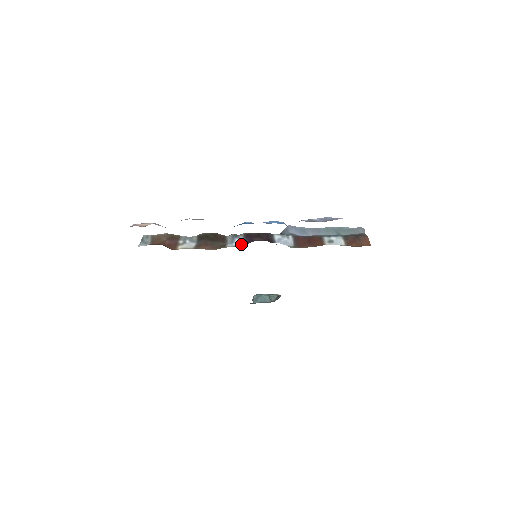
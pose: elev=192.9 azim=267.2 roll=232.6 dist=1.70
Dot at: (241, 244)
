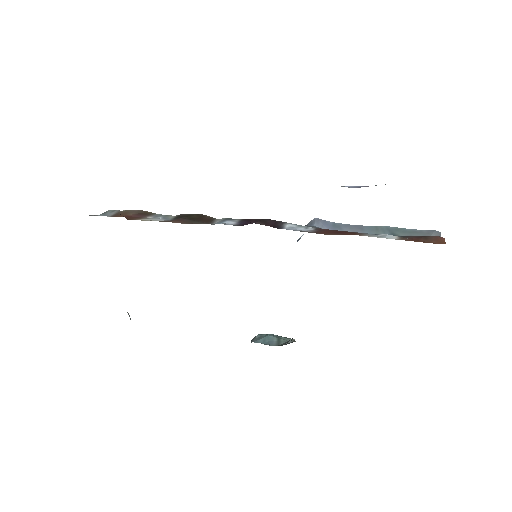
Dot at: (228, 224)
